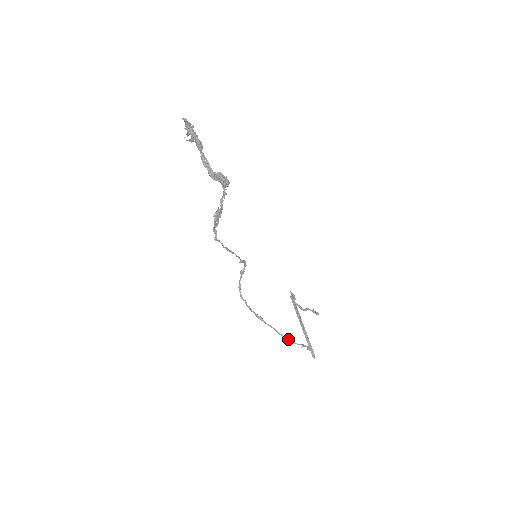
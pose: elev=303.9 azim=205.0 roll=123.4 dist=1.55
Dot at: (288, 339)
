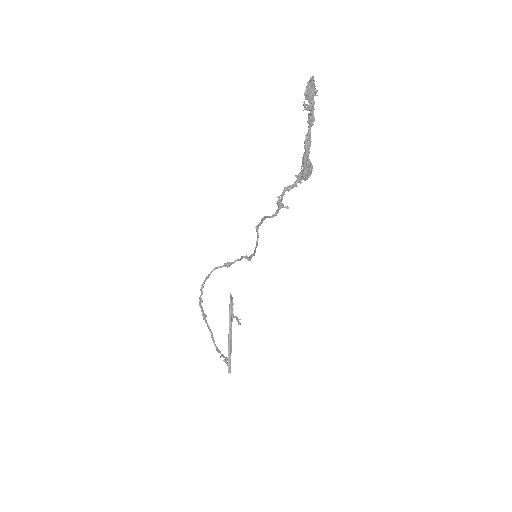
Dot at: occluded
